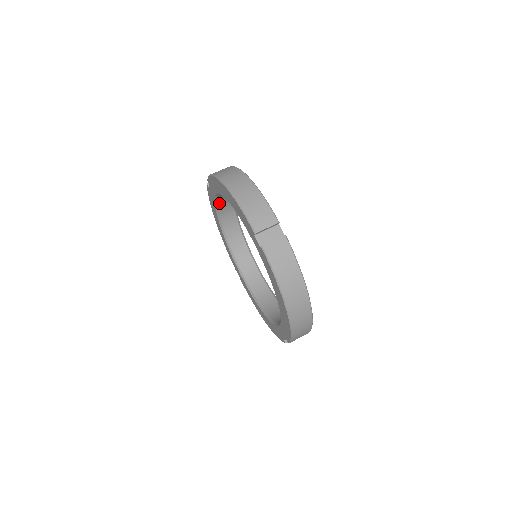
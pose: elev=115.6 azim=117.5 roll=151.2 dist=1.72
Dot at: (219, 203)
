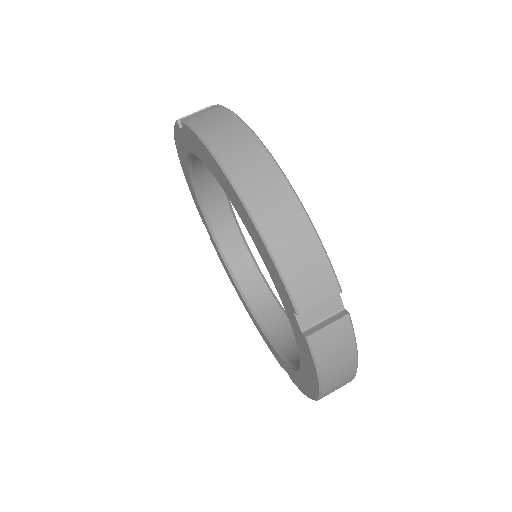
Dot at: occluded
